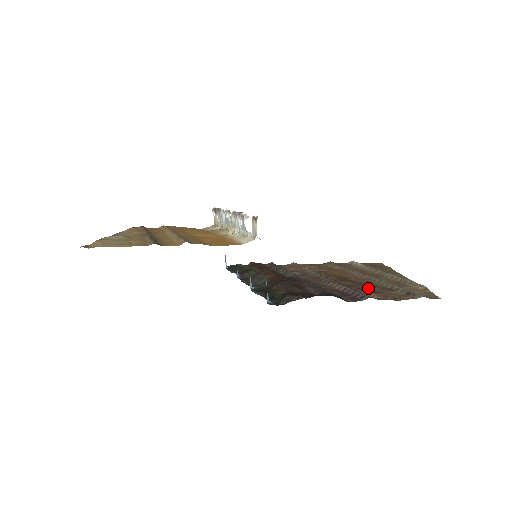
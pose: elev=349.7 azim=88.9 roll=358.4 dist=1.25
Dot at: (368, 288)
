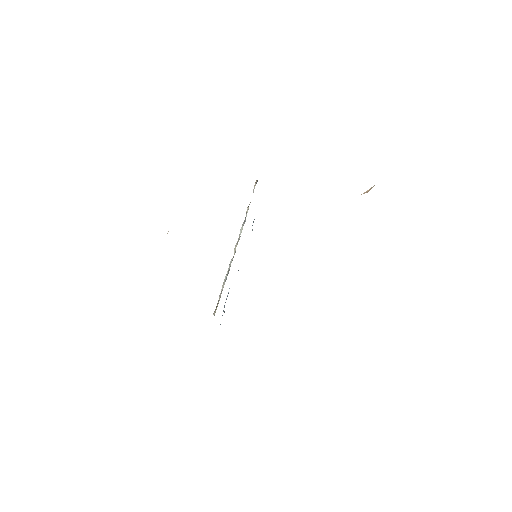
Dot at: occluded
